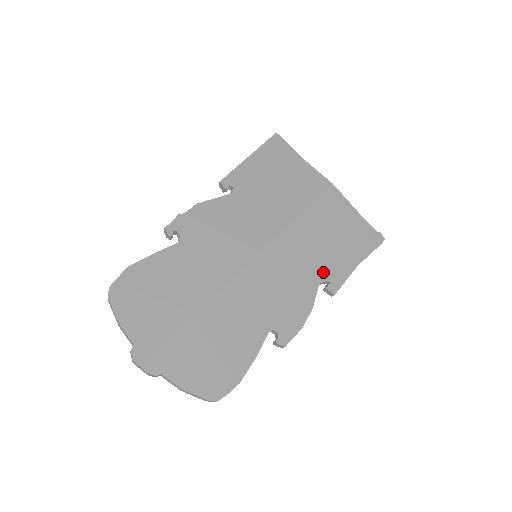
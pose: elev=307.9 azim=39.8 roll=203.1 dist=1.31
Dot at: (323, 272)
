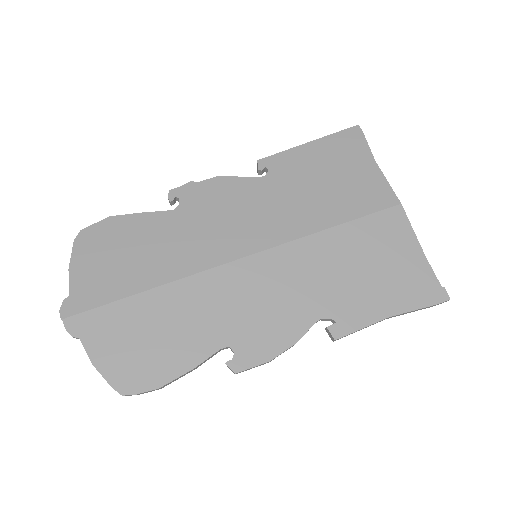
Dot at: (332, 306)
